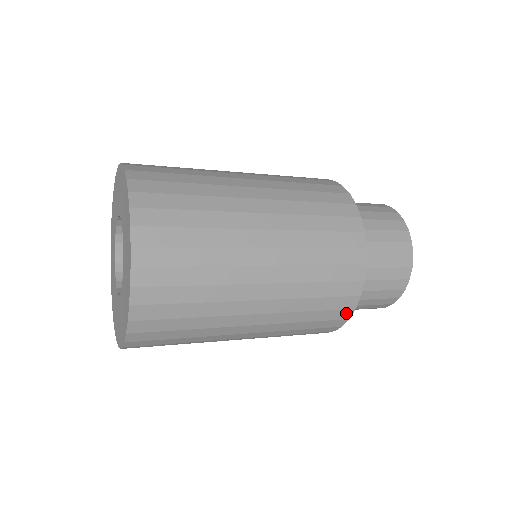
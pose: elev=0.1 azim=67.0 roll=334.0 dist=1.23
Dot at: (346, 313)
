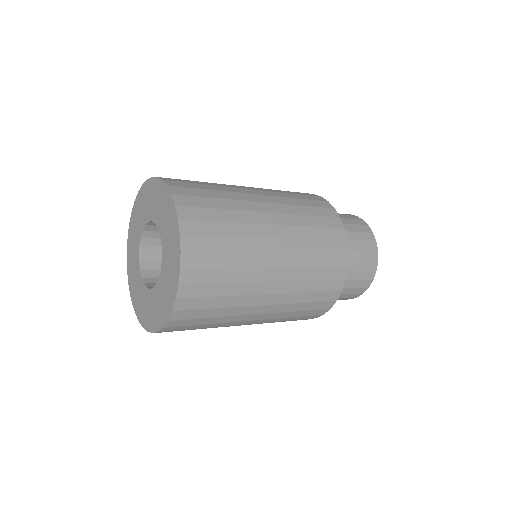
Dot at: (339, 284)
